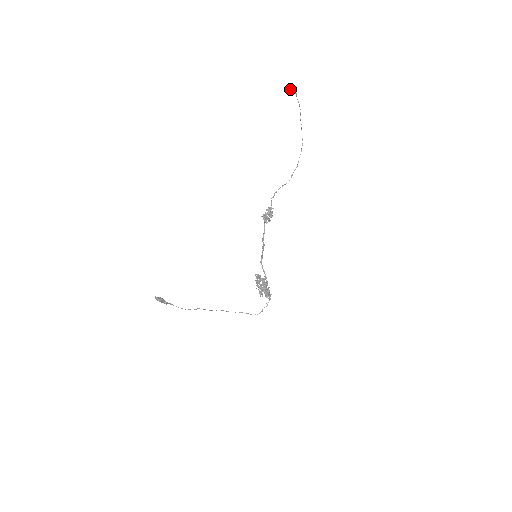
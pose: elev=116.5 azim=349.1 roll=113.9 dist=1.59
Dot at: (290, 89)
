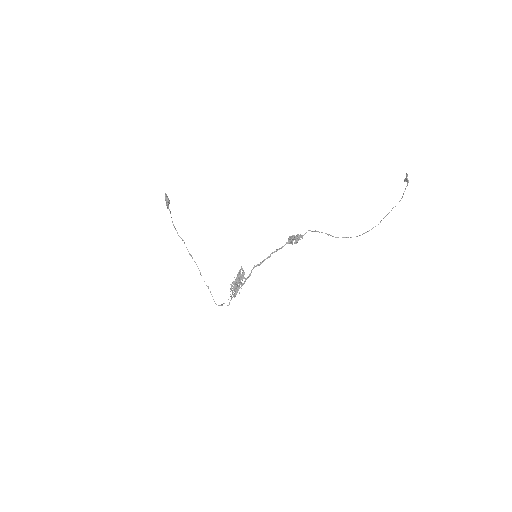
Dot at: occluded
